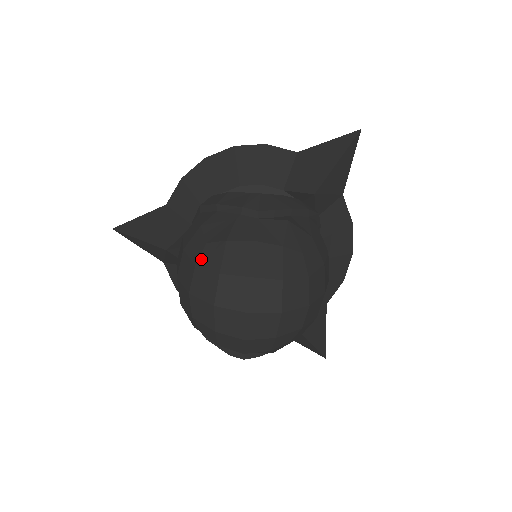
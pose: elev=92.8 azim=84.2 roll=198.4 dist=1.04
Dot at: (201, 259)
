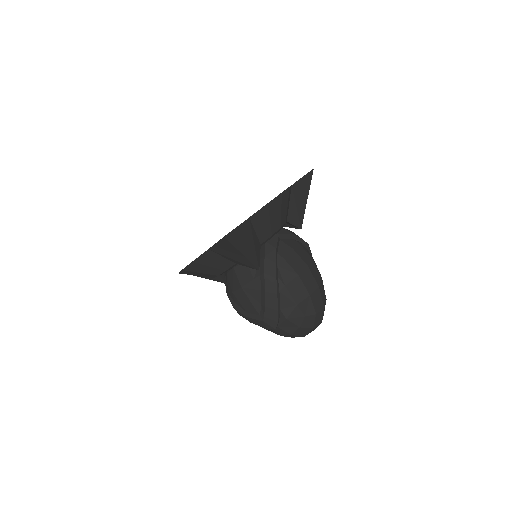
Dot at: occluded
